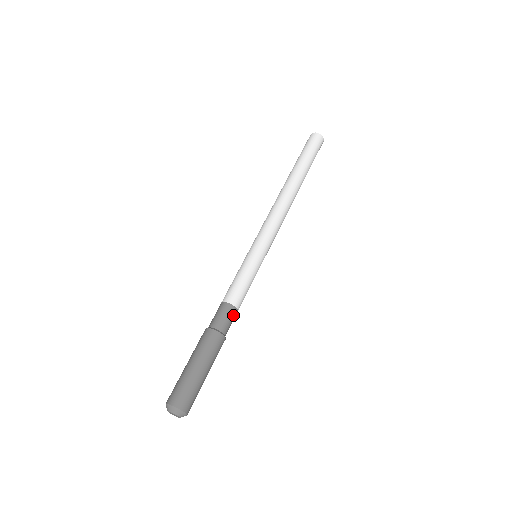
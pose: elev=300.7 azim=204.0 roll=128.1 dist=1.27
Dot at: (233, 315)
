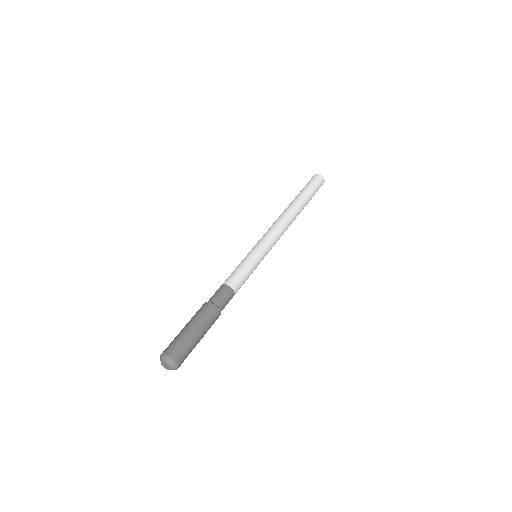
Dot at: (229, 294)
